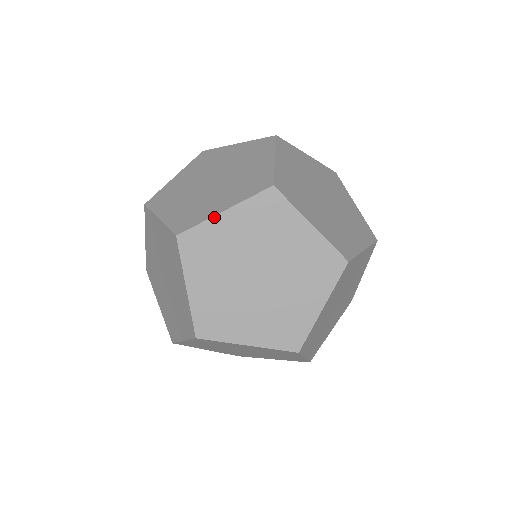
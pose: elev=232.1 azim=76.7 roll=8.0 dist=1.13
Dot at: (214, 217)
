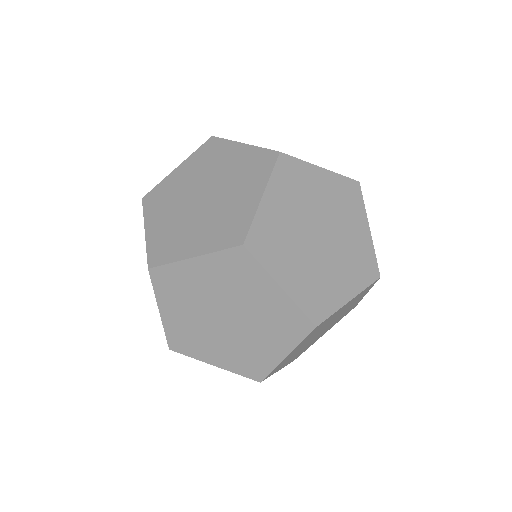
Dot at: (313, 165)
